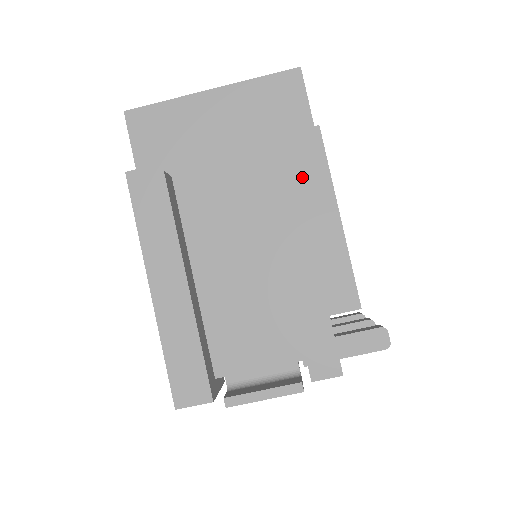
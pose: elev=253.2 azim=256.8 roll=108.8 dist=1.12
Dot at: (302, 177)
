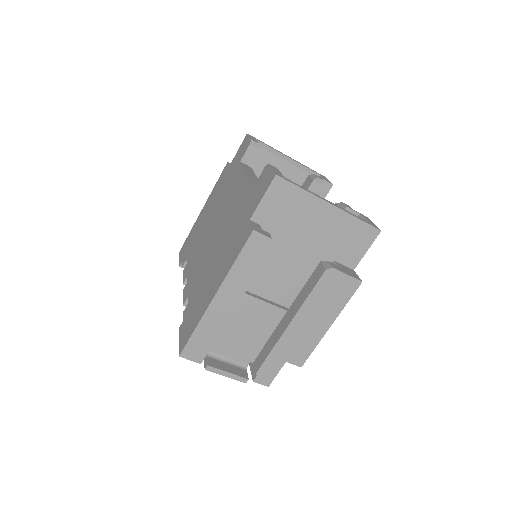
Dot at: (332, 298)
